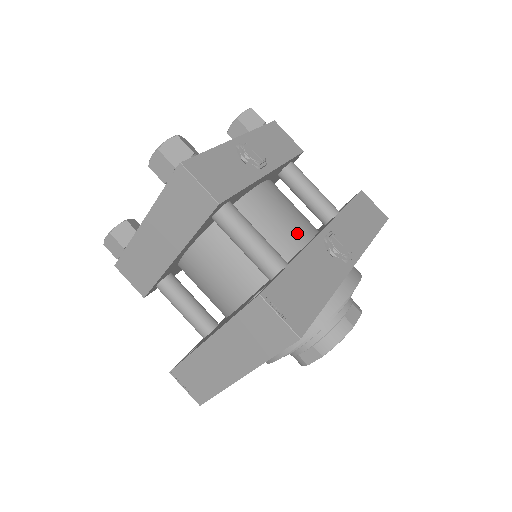
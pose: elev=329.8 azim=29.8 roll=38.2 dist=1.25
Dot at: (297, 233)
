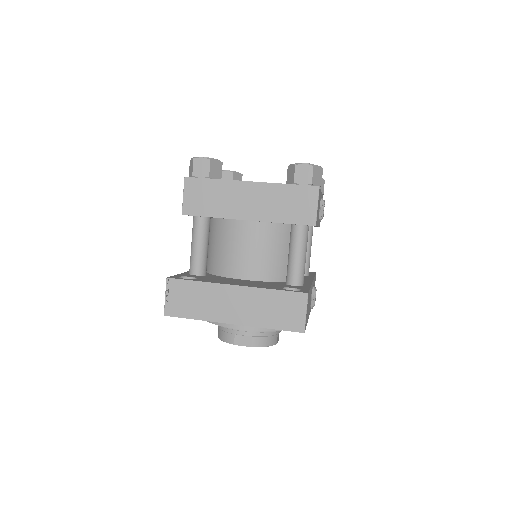
Dot at: occluded
